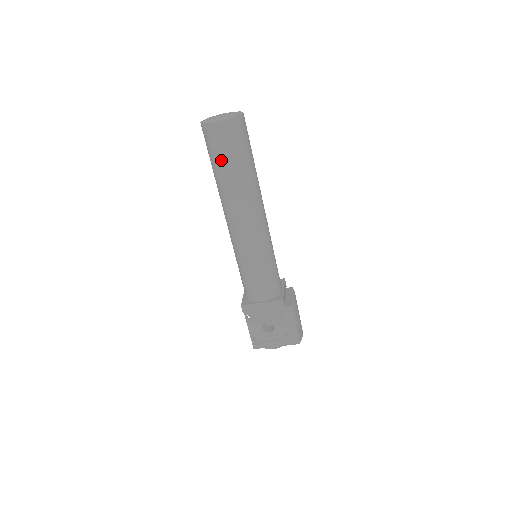
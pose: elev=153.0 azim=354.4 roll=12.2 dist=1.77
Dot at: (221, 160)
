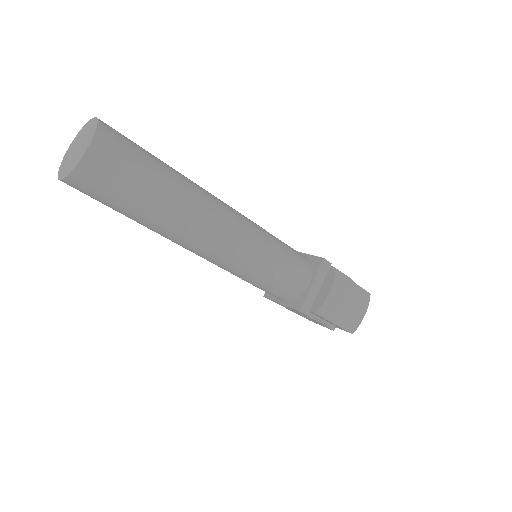
Dot at: occluded
